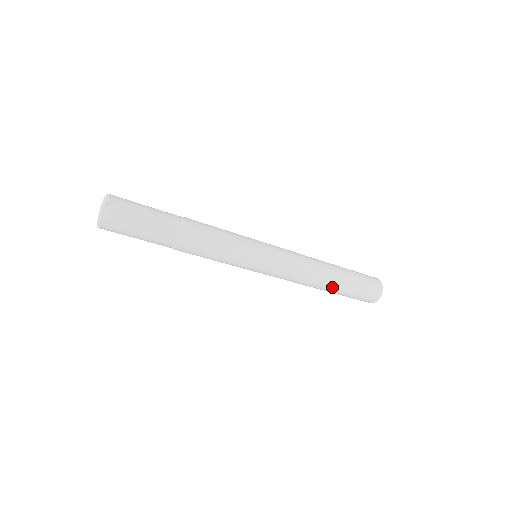
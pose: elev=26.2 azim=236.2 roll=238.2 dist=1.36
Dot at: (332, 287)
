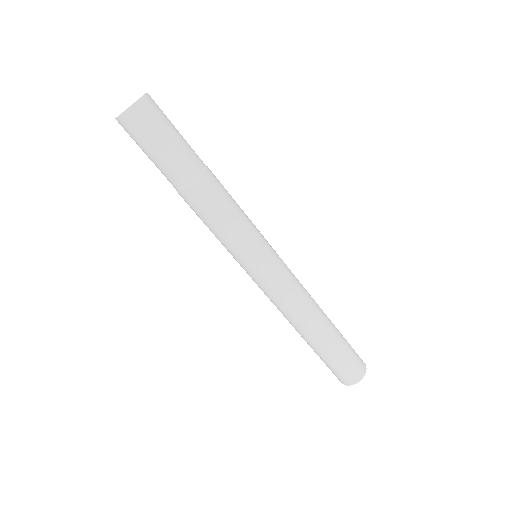
Dot at: (327, 327)
